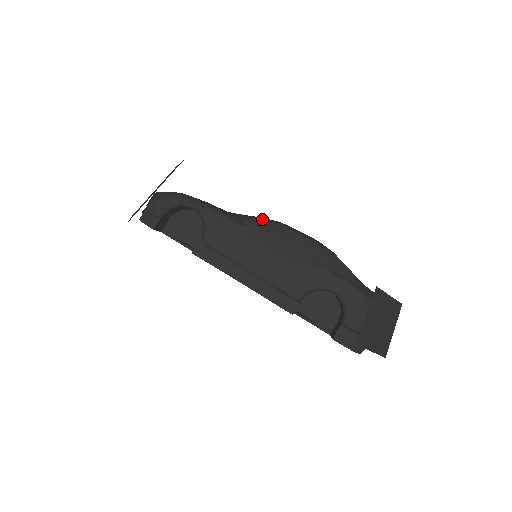
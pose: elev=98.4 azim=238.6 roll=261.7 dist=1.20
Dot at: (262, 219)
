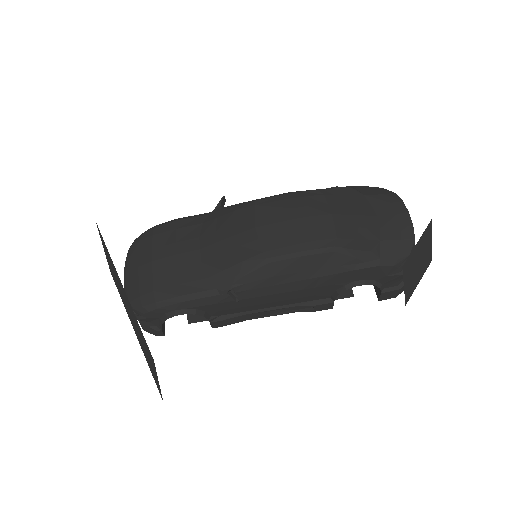
Dot at: (245, 269)
